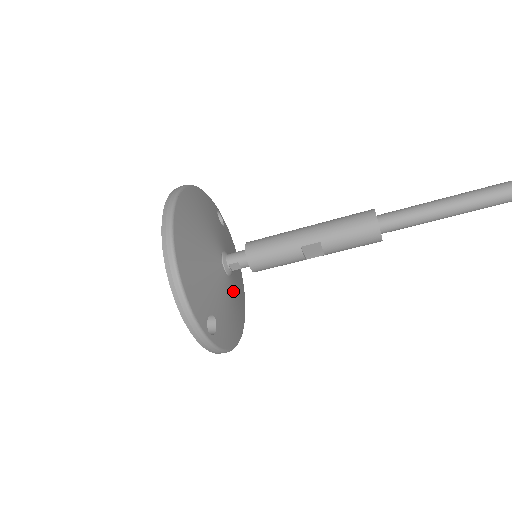
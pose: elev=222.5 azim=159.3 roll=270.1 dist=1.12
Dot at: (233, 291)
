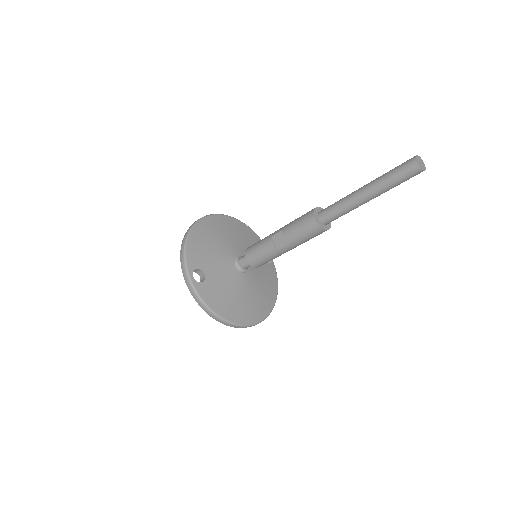
Dot at: (241, 286)
